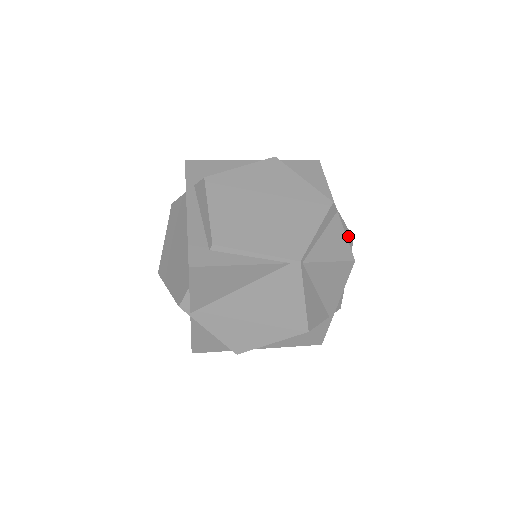
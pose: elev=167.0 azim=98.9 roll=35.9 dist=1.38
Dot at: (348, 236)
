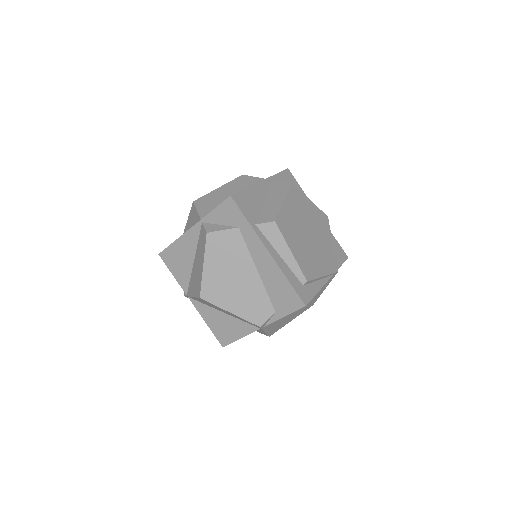
Dot at: occluded
